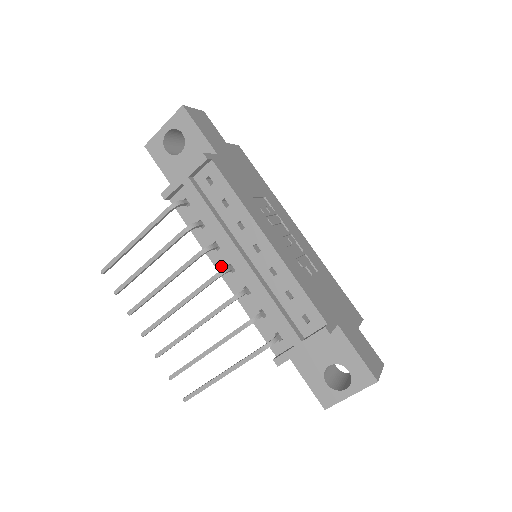
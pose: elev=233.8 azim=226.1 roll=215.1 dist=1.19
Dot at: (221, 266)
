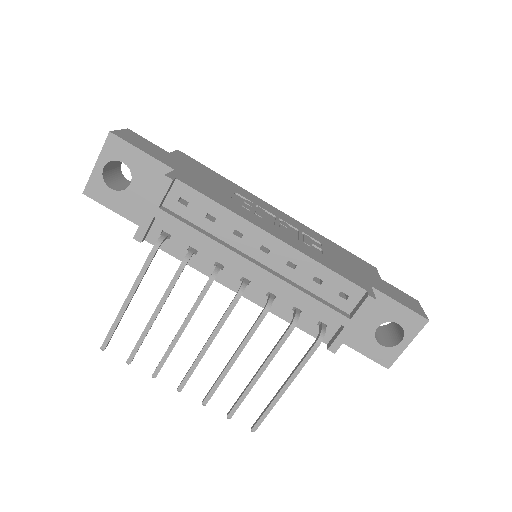
Dot at: (233, 283)
